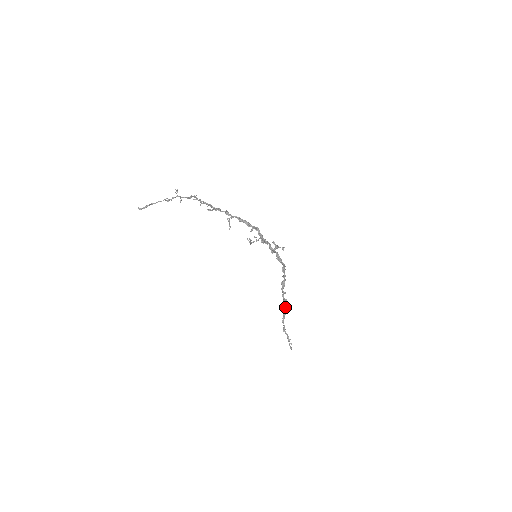
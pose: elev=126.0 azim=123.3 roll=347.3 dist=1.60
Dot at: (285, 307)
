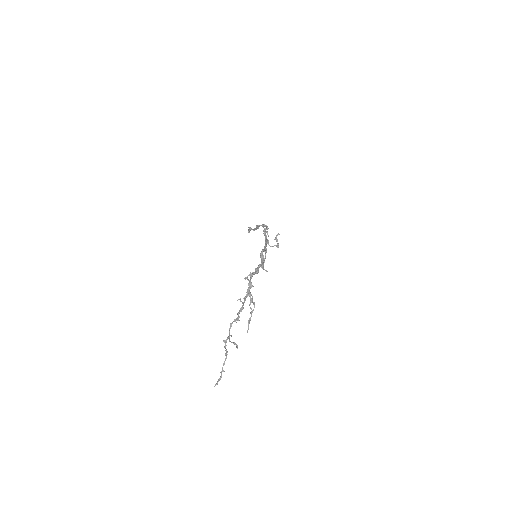
Dot at: (255, 229)
